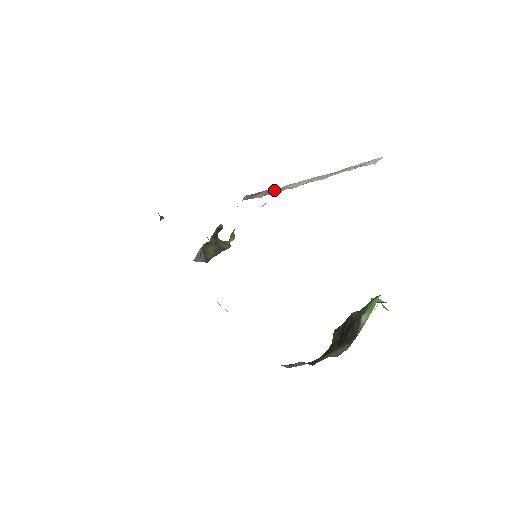
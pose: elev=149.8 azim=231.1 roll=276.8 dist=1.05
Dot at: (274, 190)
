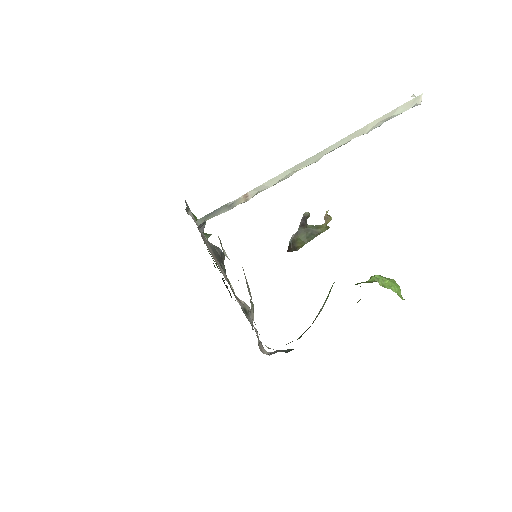
Dot at: (232, 202)
